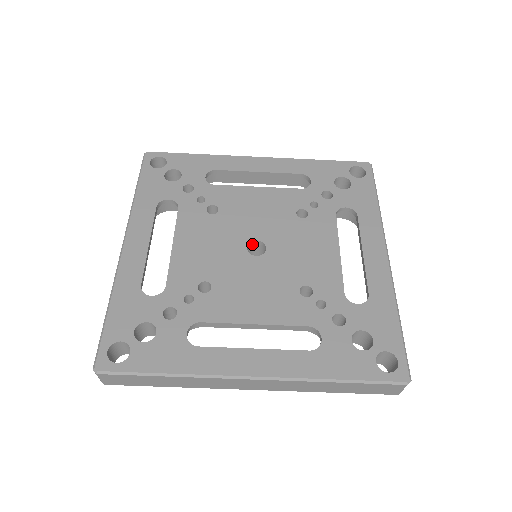
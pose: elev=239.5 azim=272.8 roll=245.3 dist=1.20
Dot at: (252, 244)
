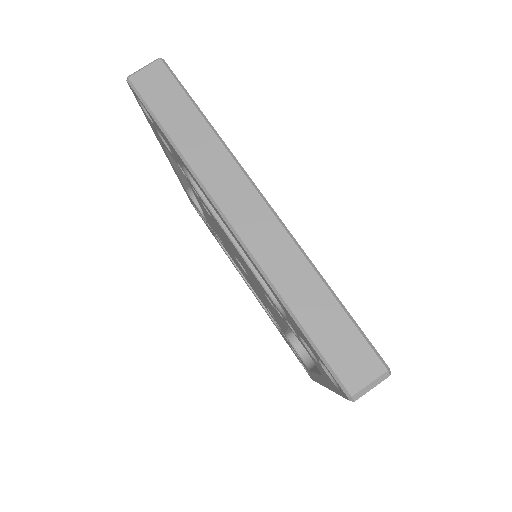
Dot at: occluded
